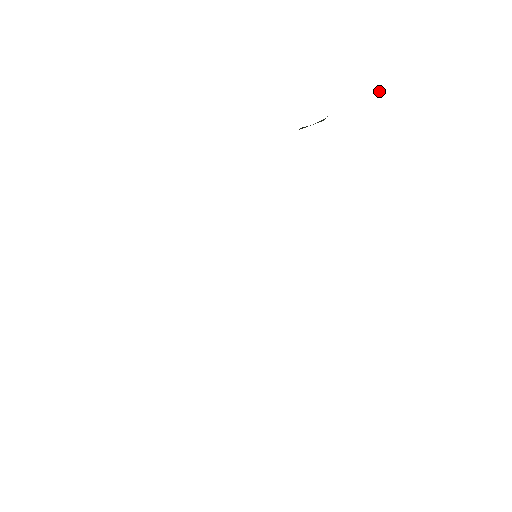
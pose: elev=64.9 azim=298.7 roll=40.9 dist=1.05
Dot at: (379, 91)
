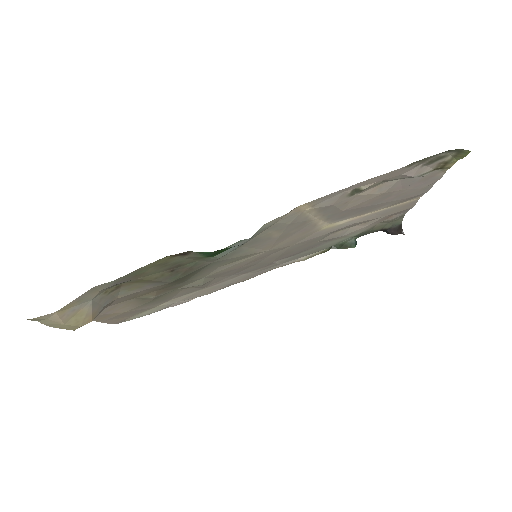
Dot at: (401, 232)
